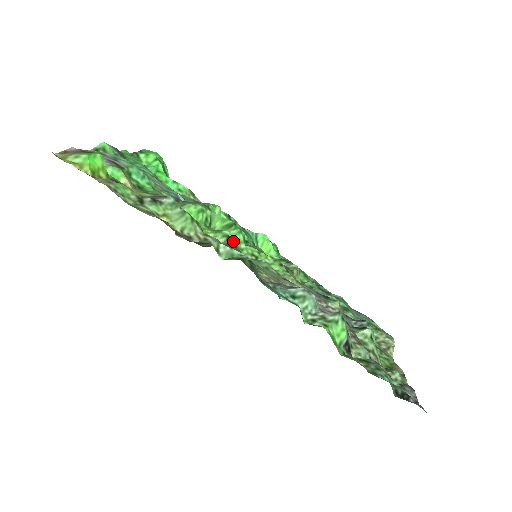
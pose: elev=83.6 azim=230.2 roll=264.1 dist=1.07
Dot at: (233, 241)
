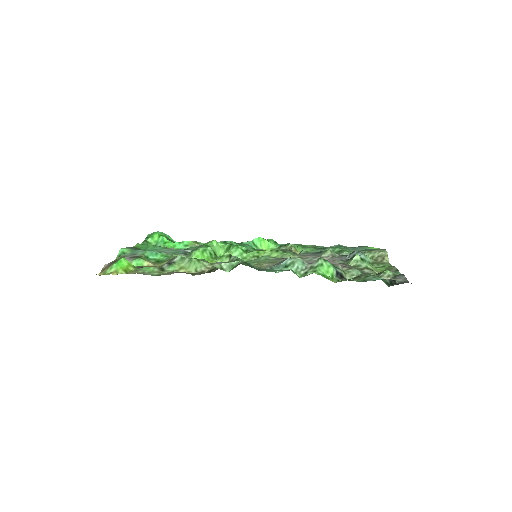
Dot at: (234, 256)
